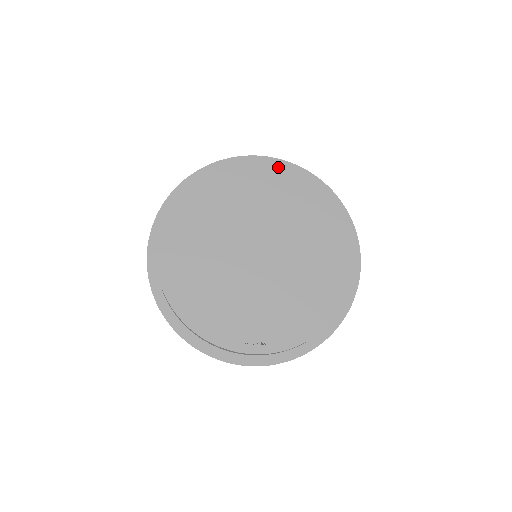
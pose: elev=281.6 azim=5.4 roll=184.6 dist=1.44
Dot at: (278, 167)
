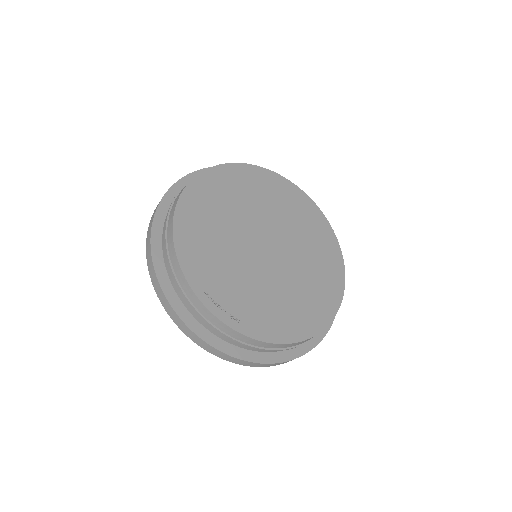
Dot at: (311, 206)
